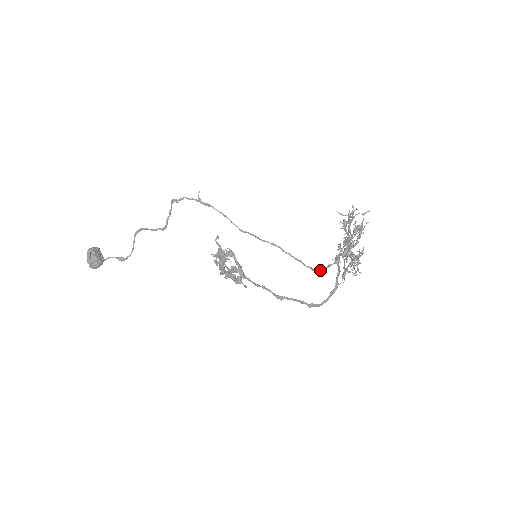
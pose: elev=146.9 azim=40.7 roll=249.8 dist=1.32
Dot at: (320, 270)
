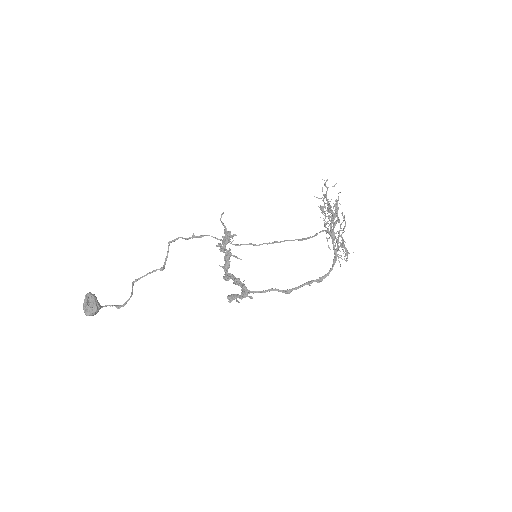
Dot at: (317, 234)
